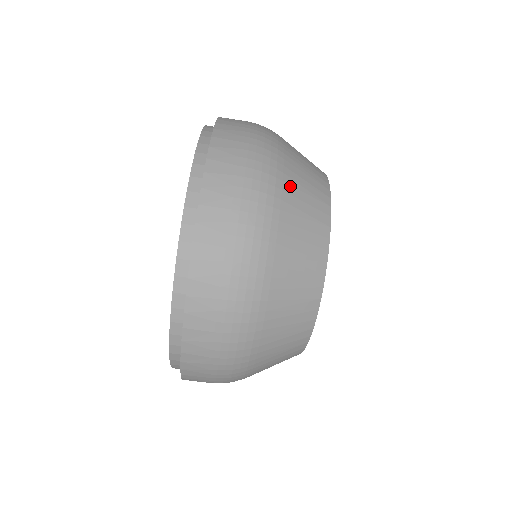
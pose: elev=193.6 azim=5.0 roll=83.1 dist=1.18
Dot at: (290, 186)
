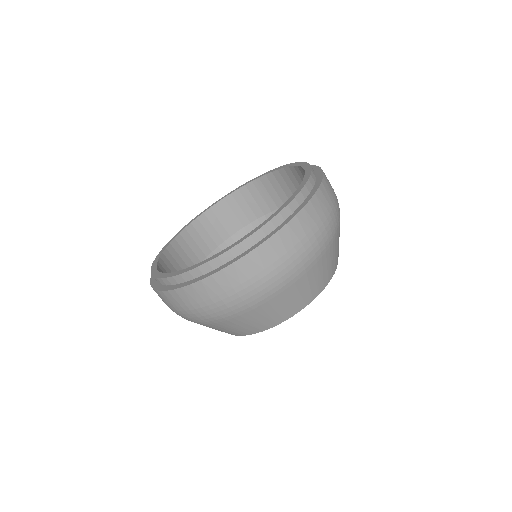
Dot at: (256, 312)
